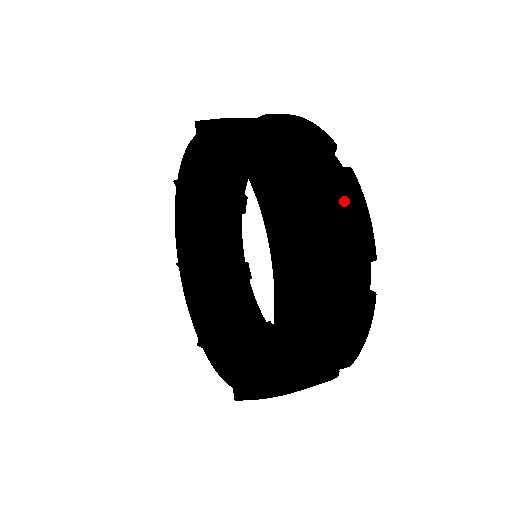
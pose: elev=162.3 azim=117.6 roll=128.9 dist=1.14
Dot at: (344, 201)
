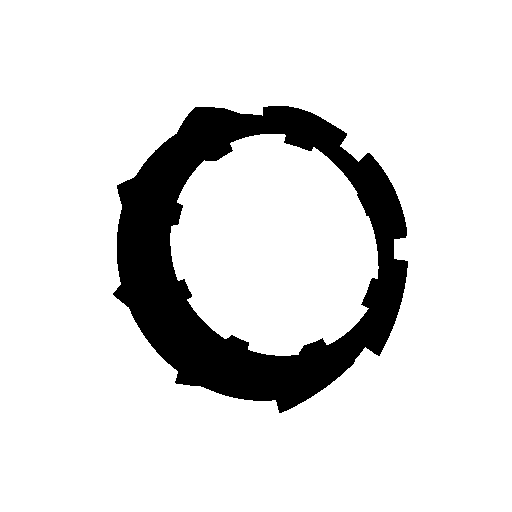
Dot at: occluded
